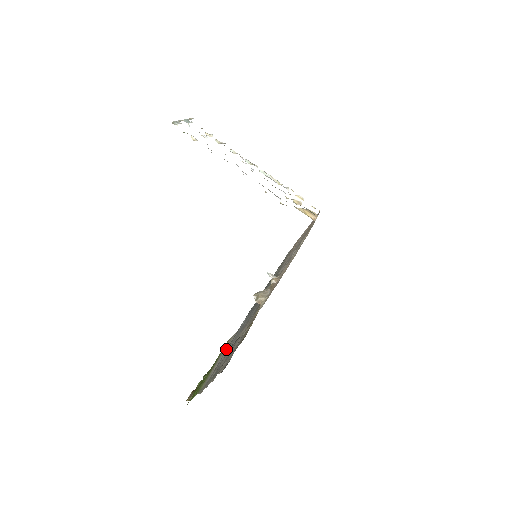
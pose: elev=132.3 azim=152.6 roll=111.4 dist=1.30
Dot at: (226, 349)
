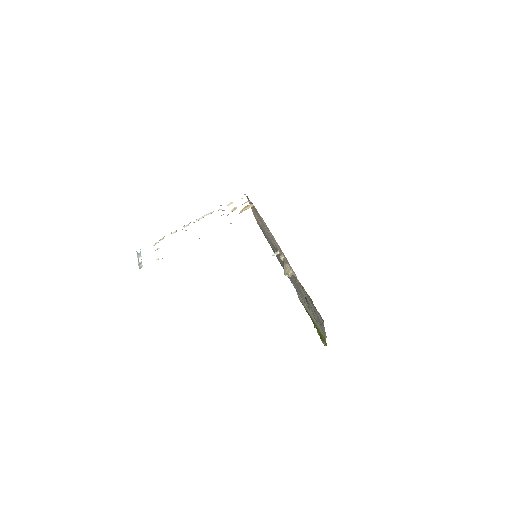
Dot at: (305, 305)
